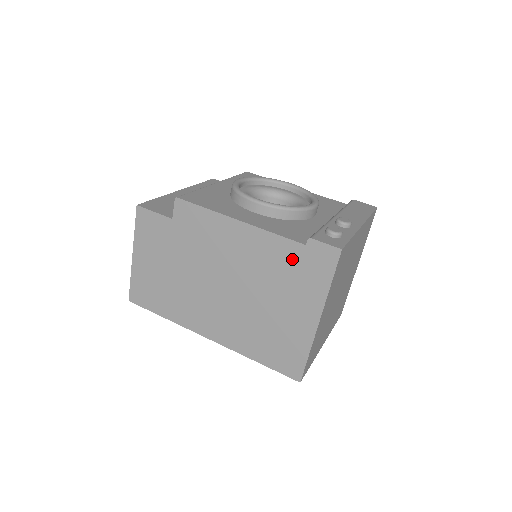
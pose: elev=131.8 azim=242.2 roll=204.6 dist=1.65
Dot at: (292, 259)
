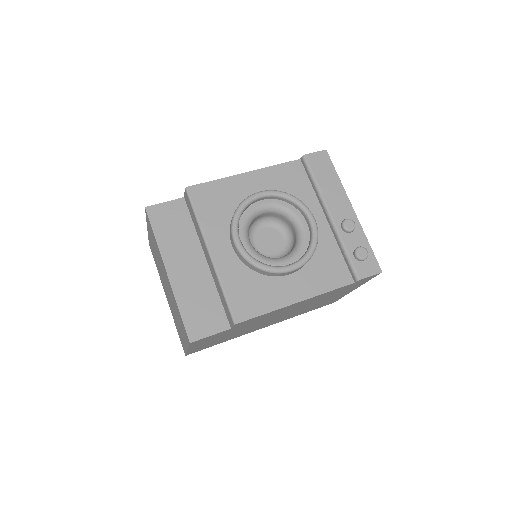
Dot at: (342, 289)
